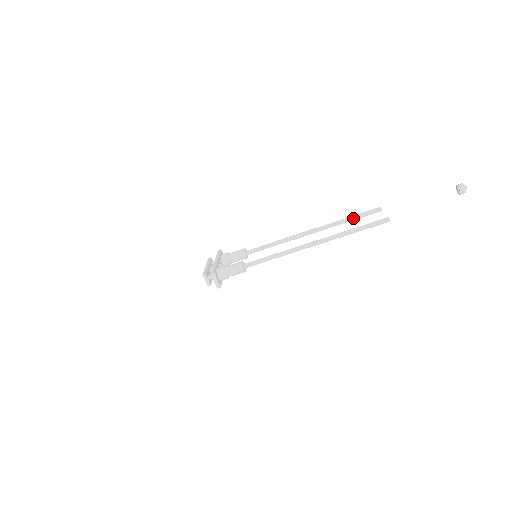
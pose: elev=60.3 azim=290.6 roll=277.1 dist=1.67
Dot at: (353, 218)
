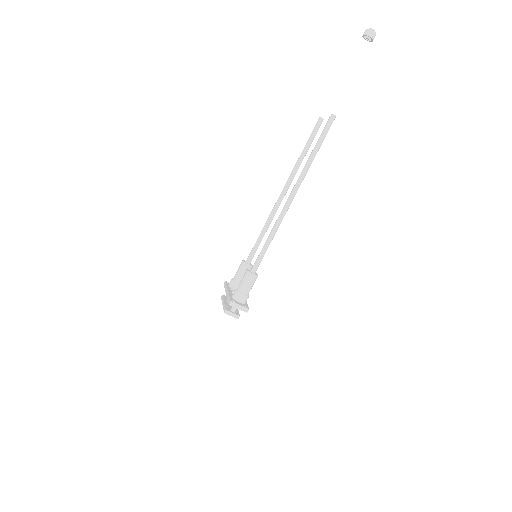
Dot at: (306, 148)
